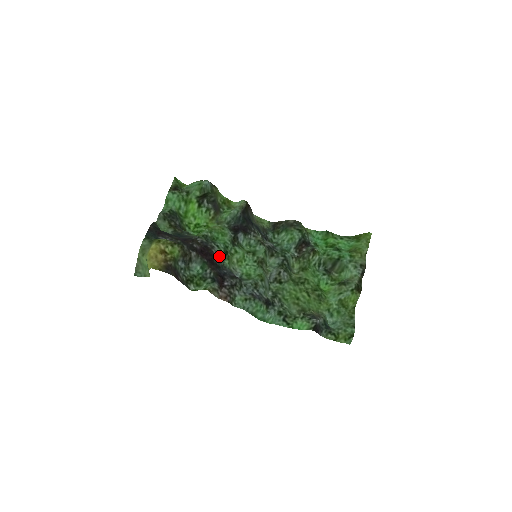
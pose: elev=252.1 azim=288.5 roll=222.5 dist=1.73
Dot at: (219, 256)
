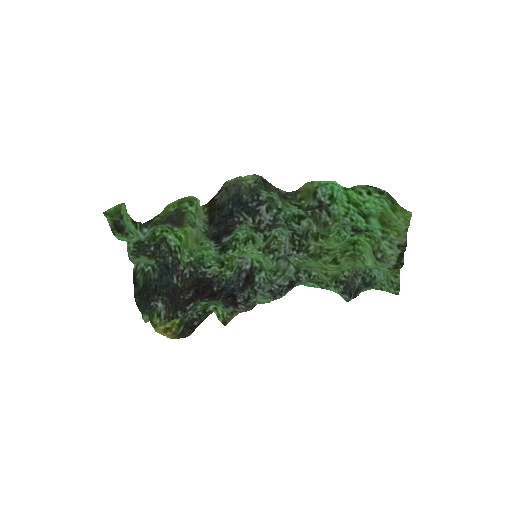
Dot at: (217, 271)
